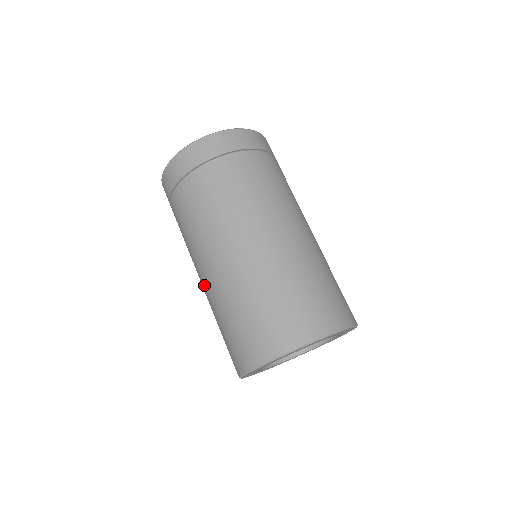
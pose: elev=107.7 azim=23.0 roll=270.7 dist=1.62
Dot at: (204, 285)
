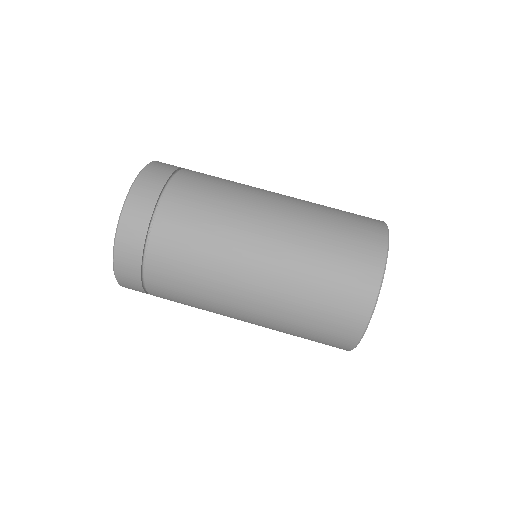
Dot at: (256, 299)
